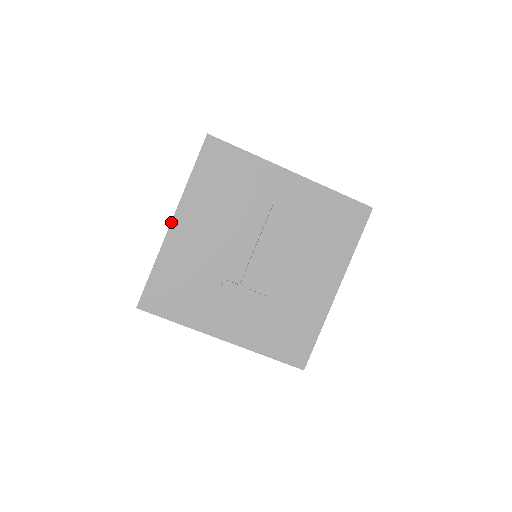
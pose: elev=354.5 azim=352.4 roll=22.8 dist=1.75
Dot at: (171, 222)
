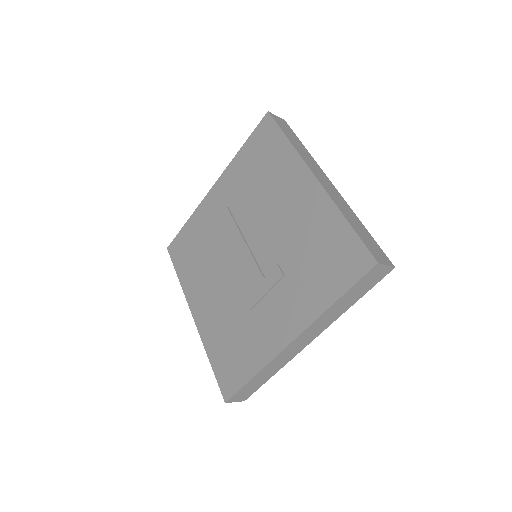
Dot at: (193, 317)
